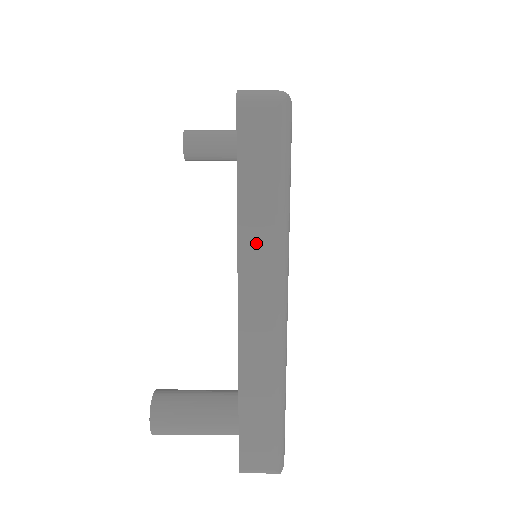
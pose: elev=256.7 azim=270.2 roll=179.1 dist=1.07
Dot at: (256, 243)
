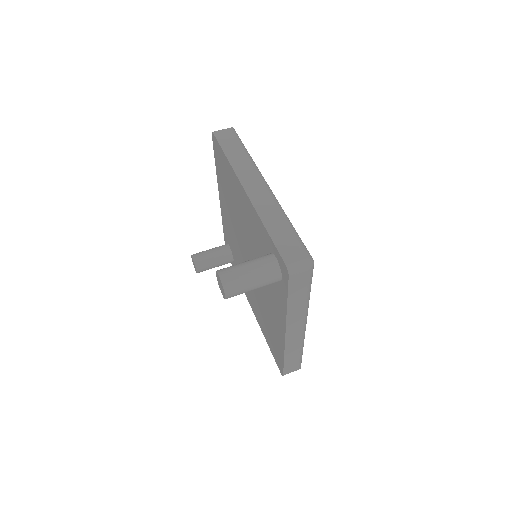
Dot at: (241, 167)
